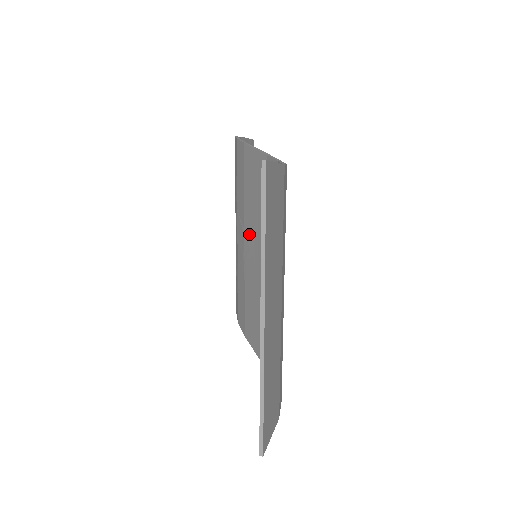
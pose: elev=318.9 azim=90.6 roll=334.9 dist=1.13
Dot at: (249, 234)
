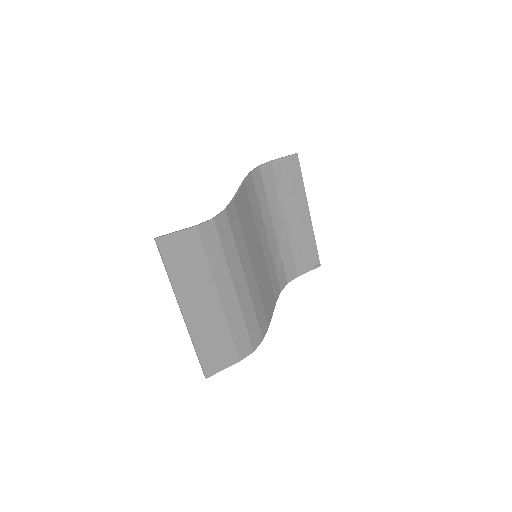
Dot at: occluded
